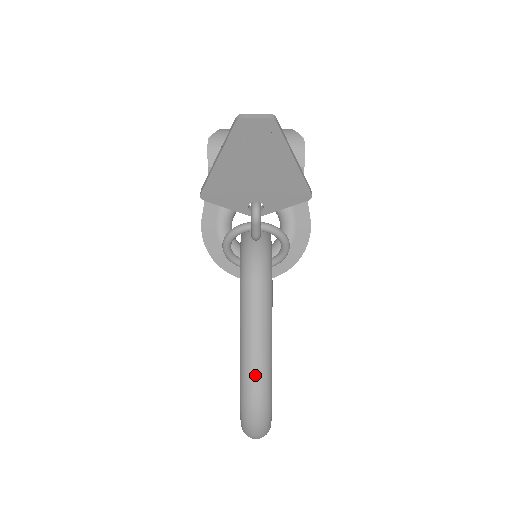
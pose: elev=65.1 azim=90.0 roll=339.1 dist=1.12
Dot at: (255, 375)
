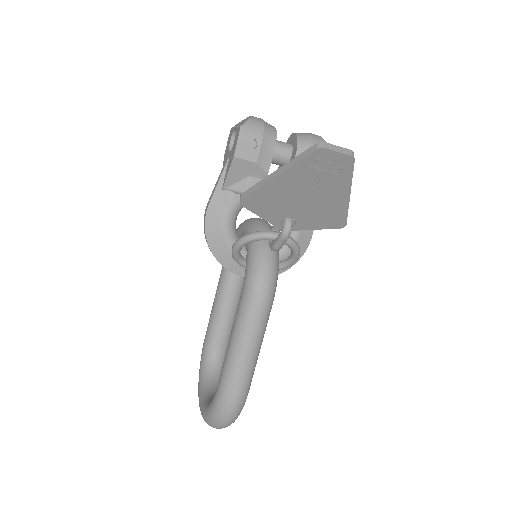
Dot at: (240, 378)
